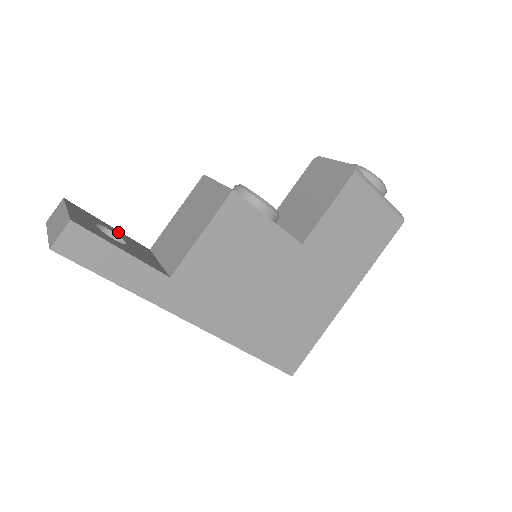
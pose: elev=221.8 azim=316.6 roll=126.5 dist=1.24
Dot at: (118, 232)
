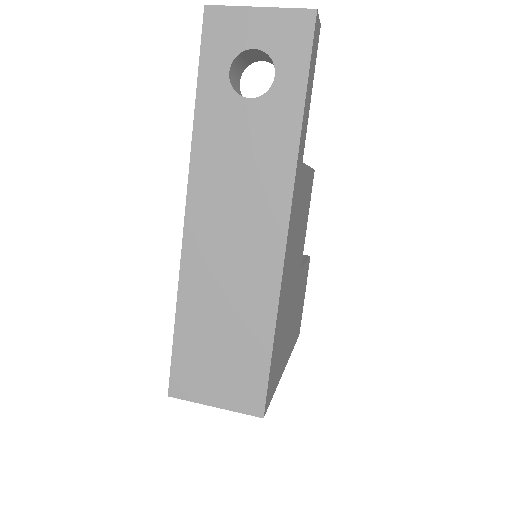
Dot at: occluded
